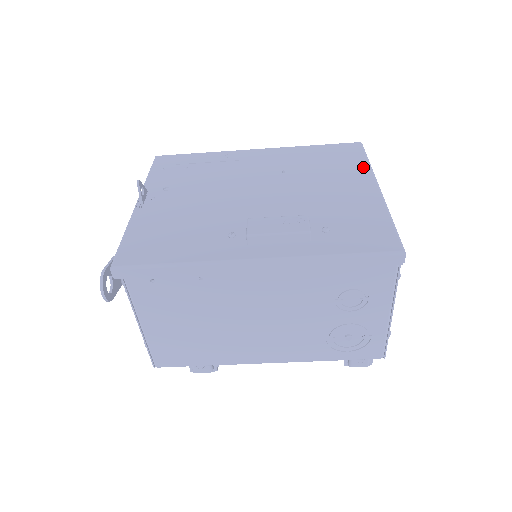
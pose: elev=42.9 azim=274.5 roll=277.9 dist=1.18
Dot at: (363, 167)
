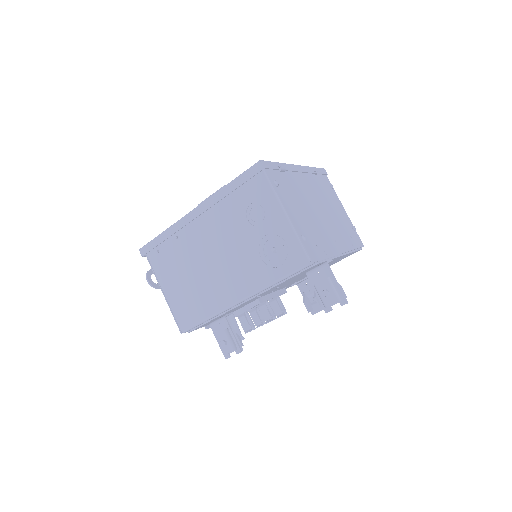
Dot at: occluded
